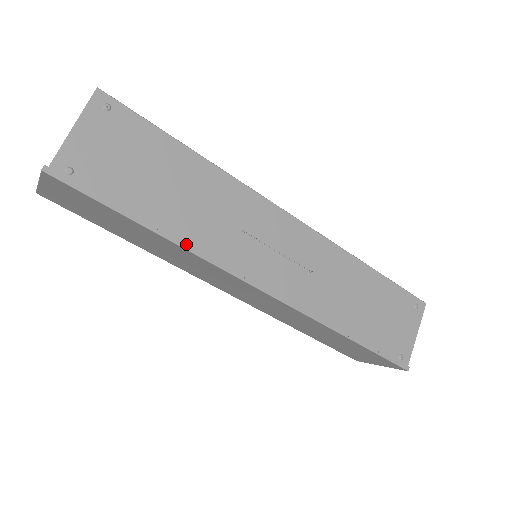
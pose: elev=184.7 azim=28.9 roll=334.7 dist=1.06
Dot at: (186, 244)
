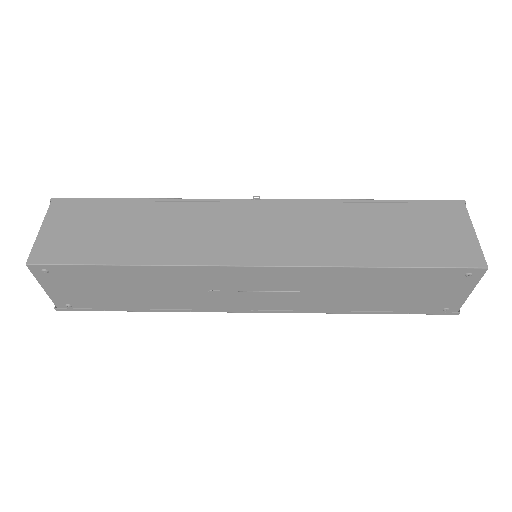
Dot at: (173, 310)
